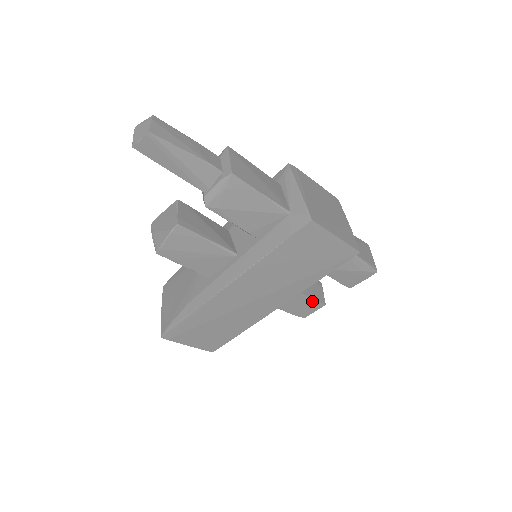
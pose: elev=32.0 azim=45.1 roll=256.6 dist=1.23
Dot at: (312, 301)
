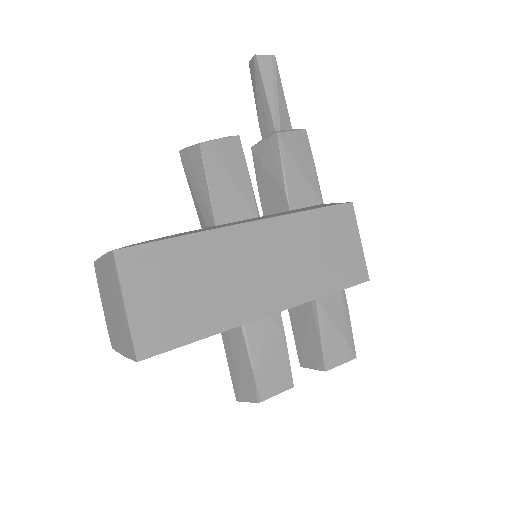
Dot at: (286, 363)
